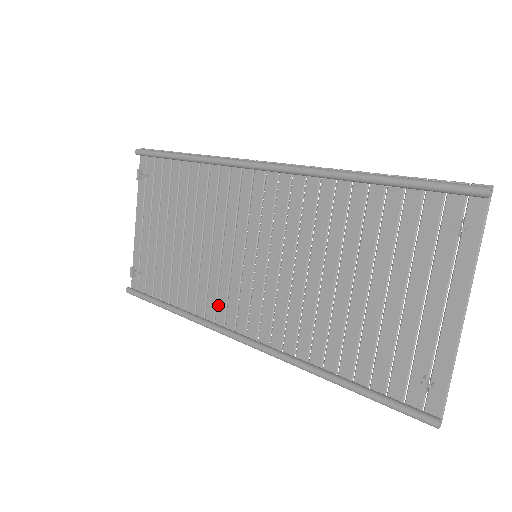
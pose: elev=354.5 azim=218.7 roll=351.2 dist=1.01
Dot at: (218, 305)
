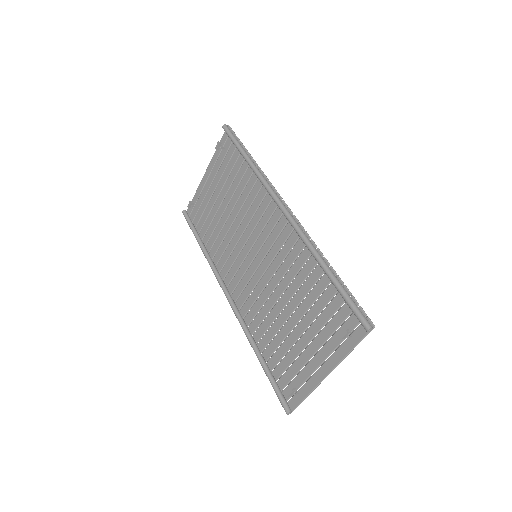
Dot at: (226, 265)
